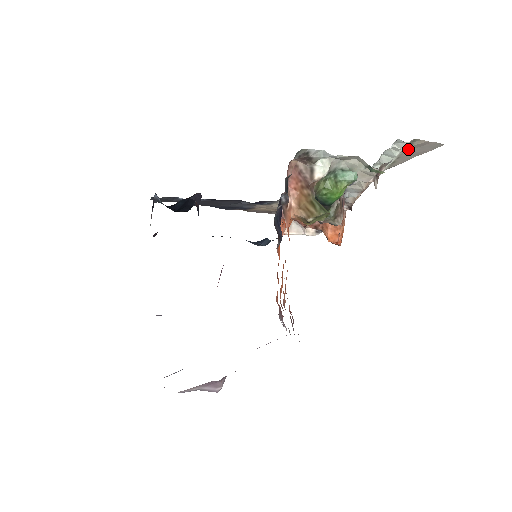
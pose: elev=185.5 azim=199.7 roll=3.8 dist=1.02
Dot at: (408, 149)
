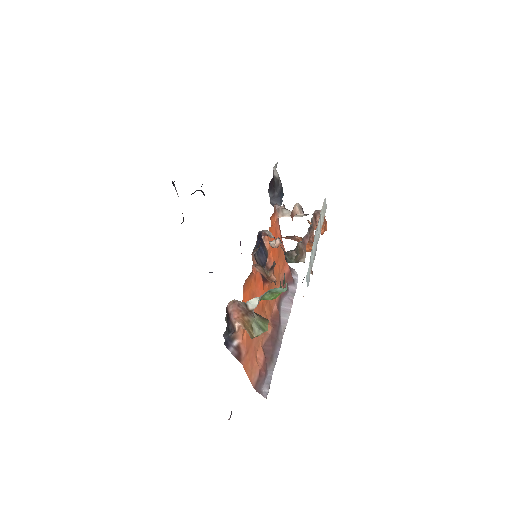
Dot at: occluded
